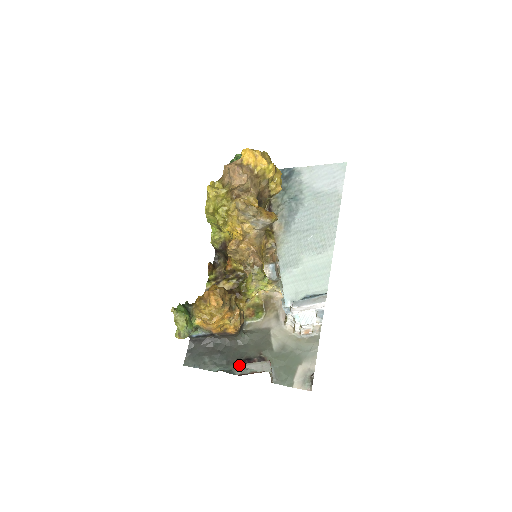
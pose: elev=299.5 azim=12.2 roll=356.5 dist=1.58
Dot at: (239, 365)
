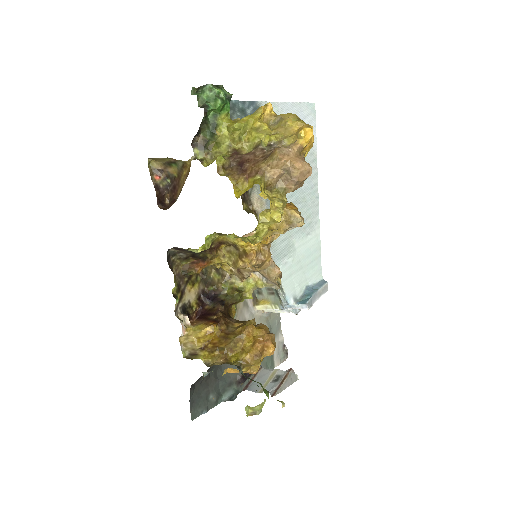
Dot at: (278, 392)
